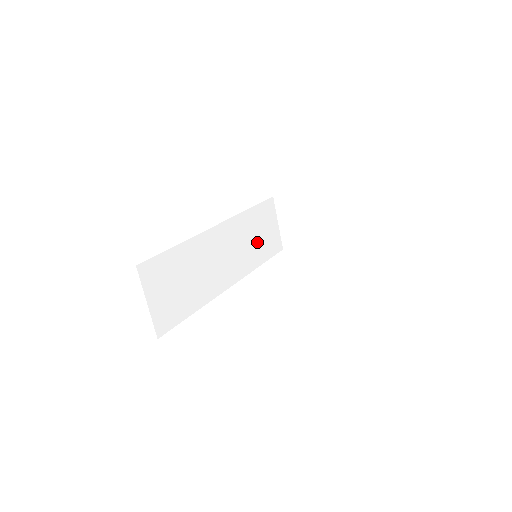
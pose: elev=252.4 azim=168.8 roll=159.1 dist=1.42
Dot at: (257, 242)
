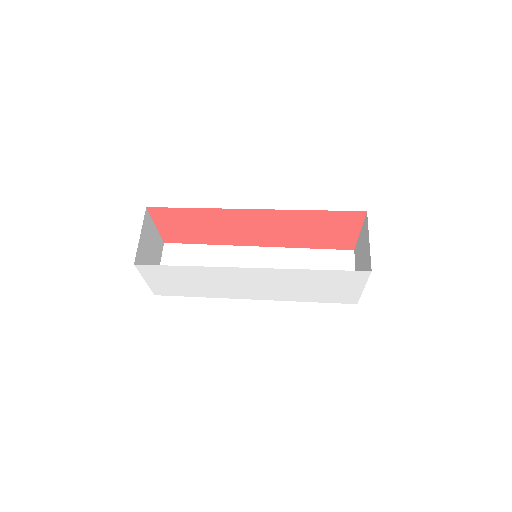
Dot at: occluded
